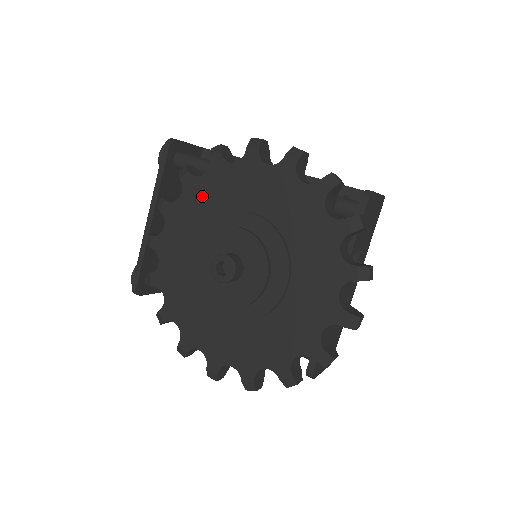
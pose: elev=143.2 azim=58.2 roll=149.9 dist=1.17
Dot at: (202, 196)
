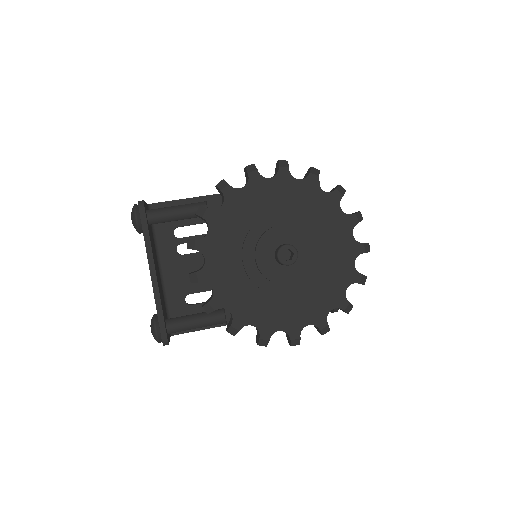
Dot at: (228, 221)
